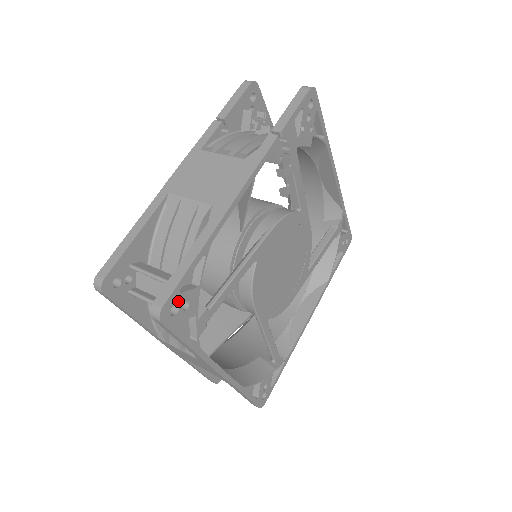
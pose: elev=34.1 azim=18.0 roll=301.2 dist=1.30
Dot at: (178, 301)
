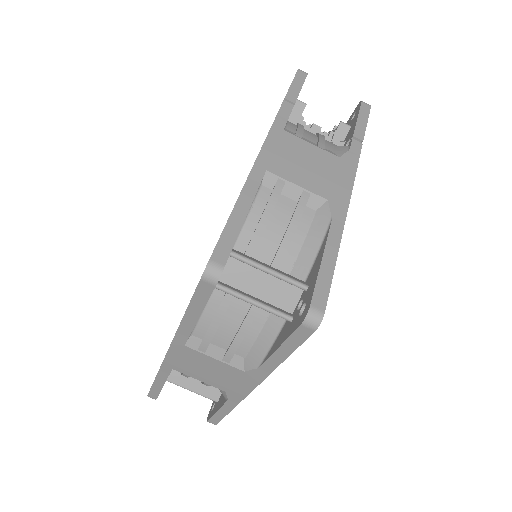
Dot at: occluded
